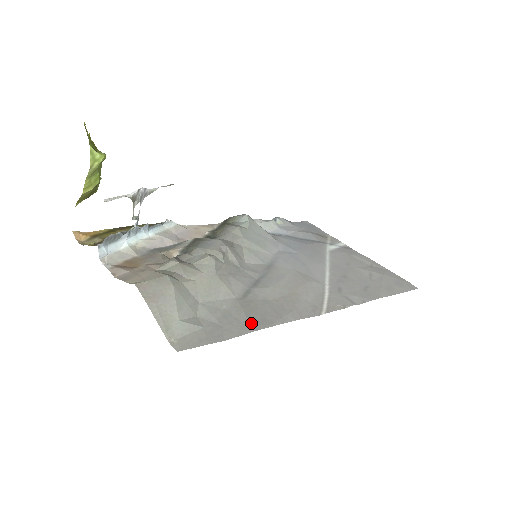
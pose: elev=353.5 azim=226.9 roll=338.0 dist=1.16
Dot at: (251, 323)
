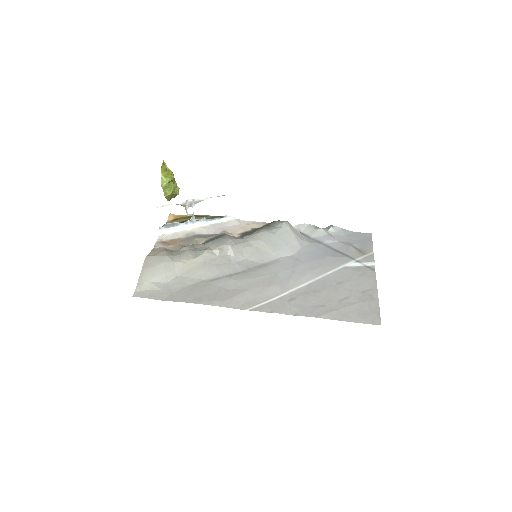
Dot at: (188, 297)
